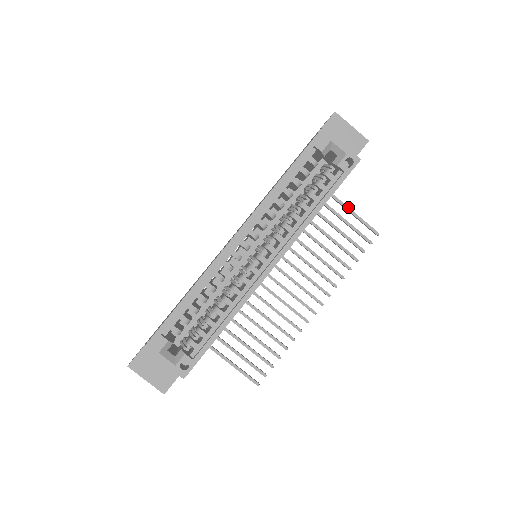
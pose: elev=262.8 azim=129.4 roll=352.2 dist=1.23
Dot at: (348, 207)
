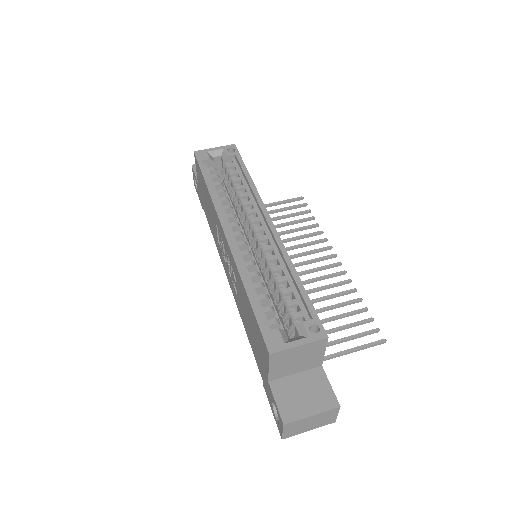
Dot at: (267, 204)
